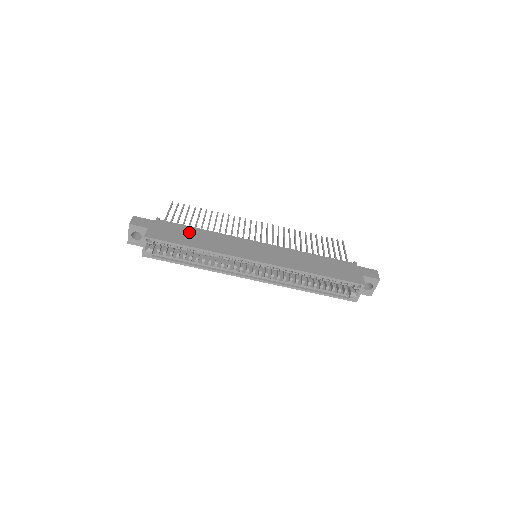
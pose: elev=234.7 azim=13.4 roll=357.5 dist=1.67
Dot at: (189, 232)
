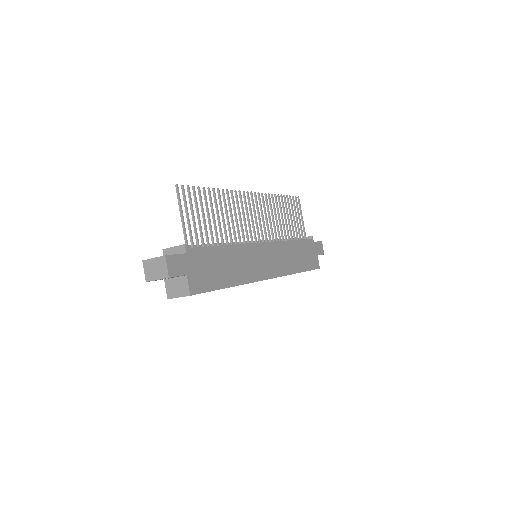
Dot at: (218, 259)
